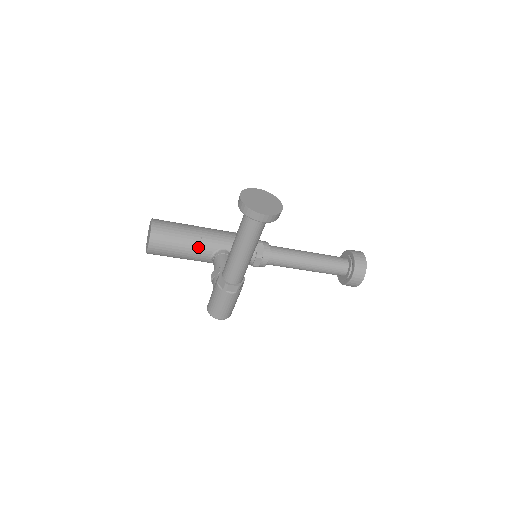
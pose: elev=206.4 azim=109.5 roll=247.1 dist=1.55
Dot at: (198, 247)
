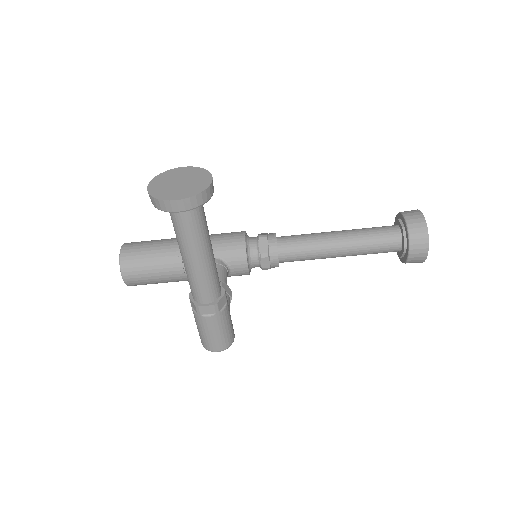
Dot at: (180, 264)
